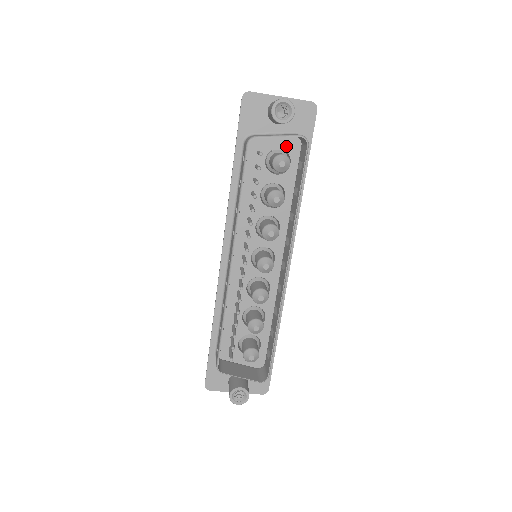
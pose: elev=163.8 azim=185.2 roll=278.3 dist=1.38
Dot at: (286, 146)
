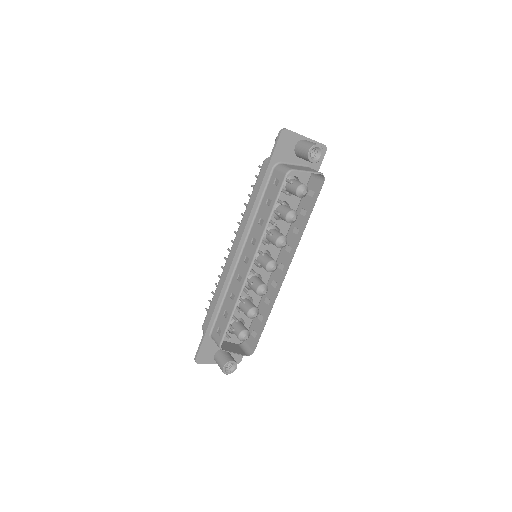
Dot at: (299, 175)
